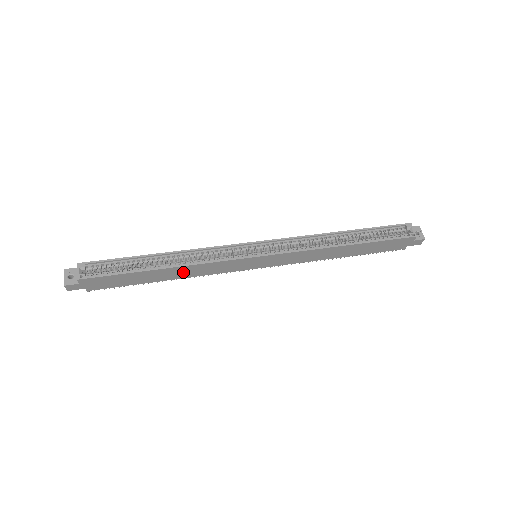
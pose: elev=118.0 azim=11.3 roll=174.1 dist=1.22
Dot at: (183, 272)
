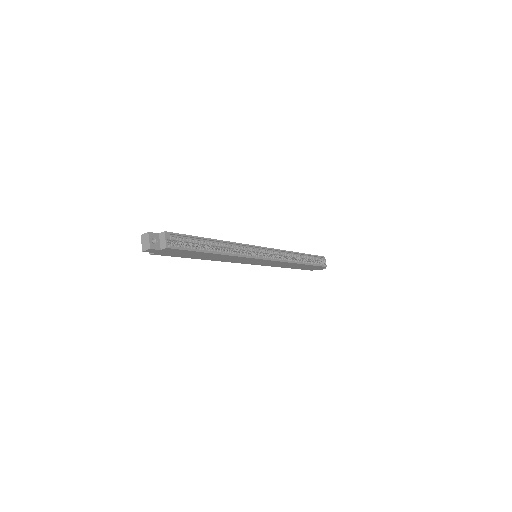
Dot at: (220, 258)
